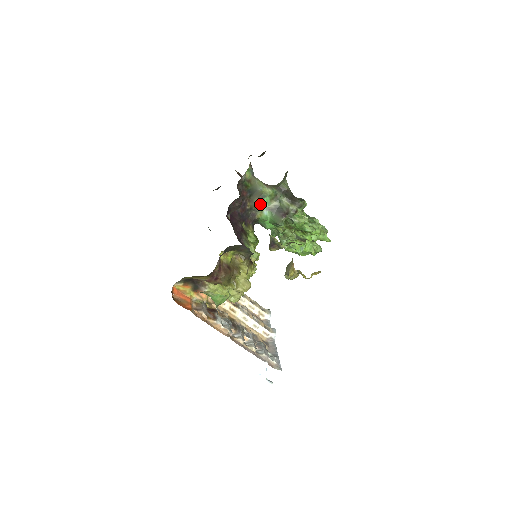
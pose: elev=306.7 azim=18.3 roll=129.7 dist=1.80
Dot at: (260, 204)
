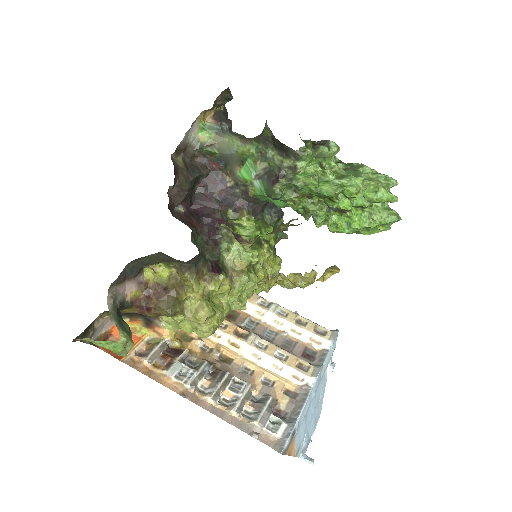
Dot at: (244, 174)
